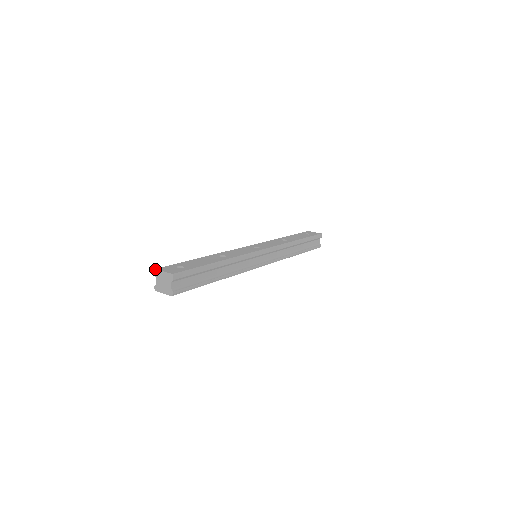
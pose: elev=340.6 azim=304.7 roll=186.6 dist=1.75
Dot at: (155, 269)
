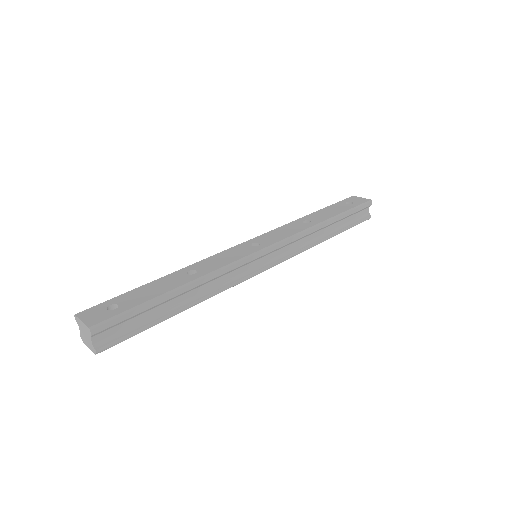
Dot at: (74, 315)
